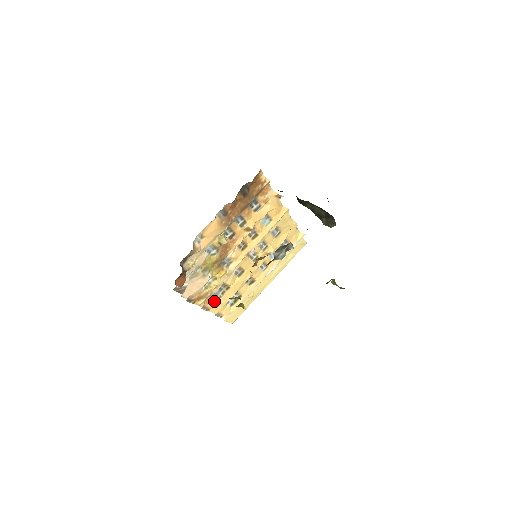
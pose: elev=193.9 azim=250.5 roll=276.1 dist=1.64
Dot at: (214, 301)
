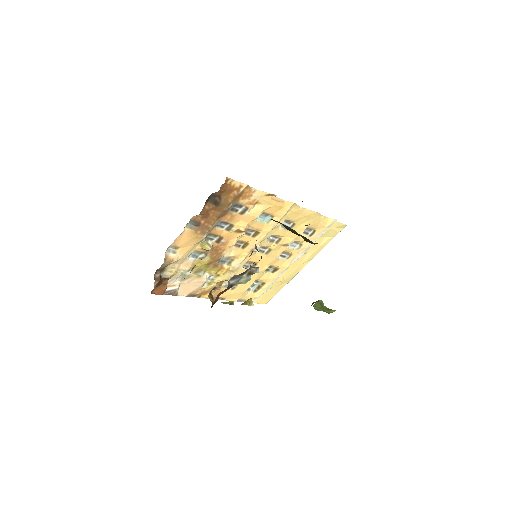
Dot at: (227, 292)
